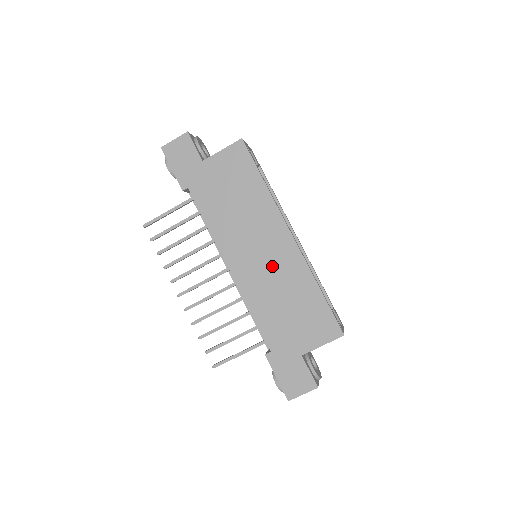
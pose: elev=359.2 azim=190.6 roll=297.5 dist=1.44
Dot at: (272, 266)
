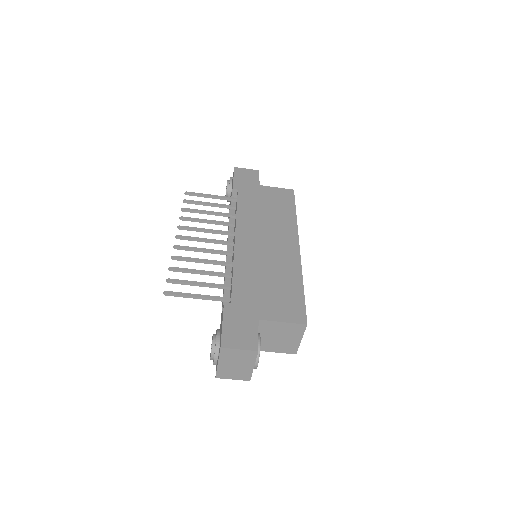
Dot at: (272, 254)
